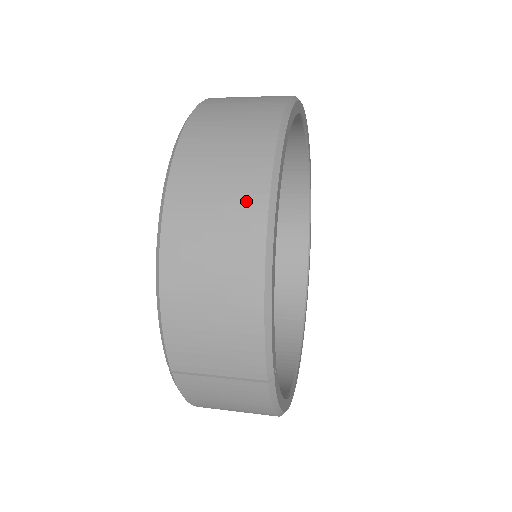
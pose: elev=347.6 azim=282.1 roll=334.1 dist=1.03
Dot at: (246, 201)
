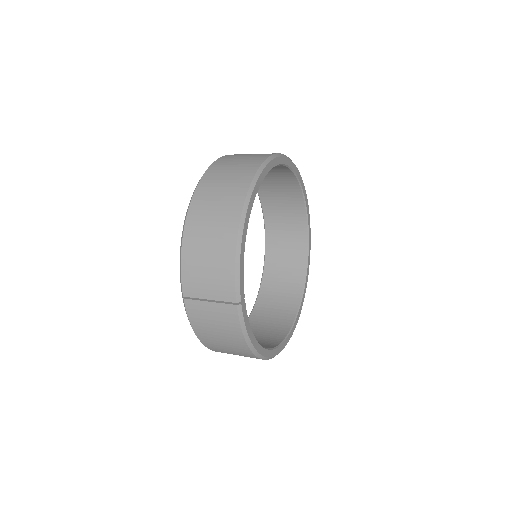
Dot at: (235, 195)
